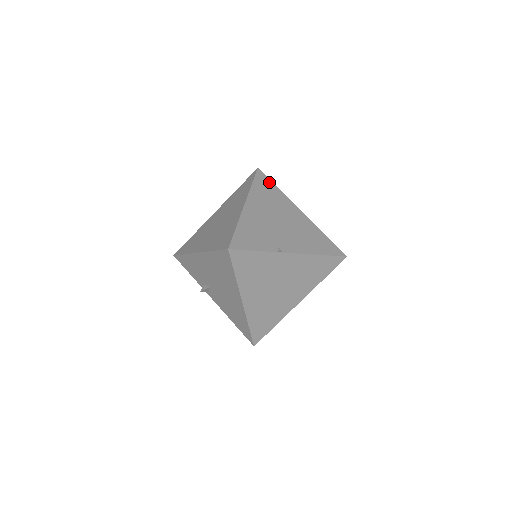
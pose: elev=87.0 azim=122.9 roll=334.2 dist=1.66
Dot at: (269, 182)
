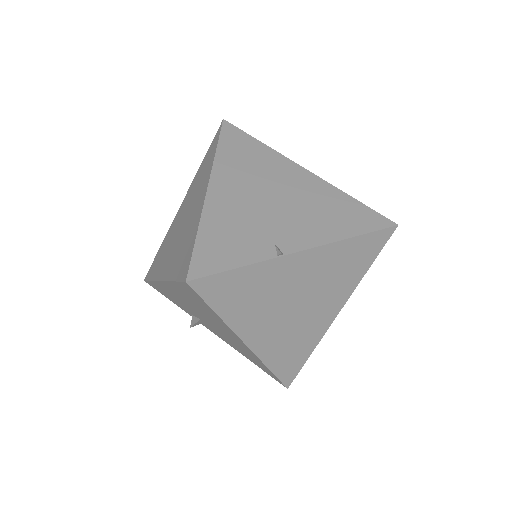
Dot at: (245, 137)
